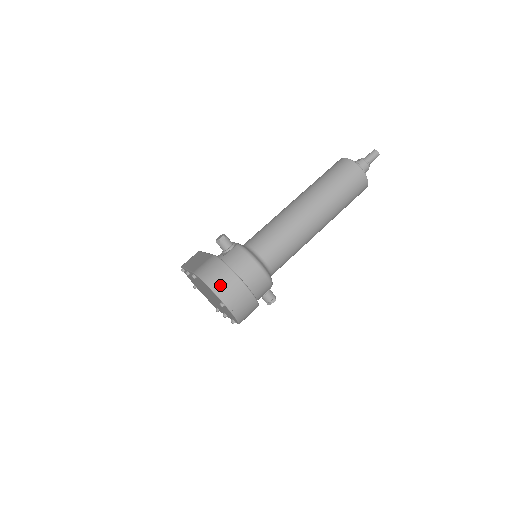
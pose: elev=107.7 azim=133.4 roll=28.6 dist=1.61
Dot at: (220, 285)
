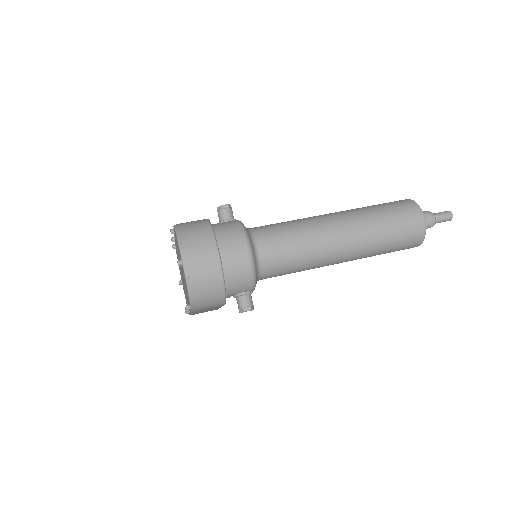
Dot at: (190, 239)
